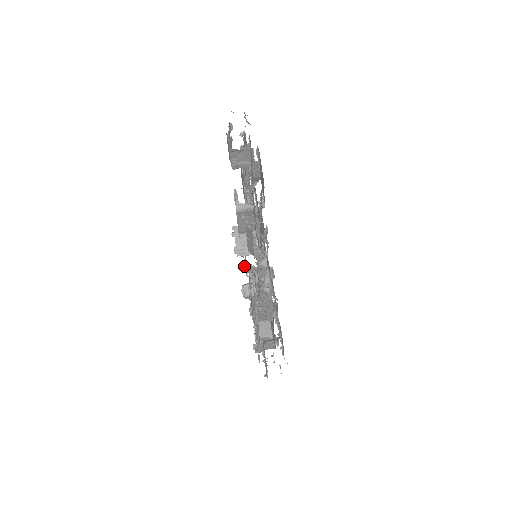
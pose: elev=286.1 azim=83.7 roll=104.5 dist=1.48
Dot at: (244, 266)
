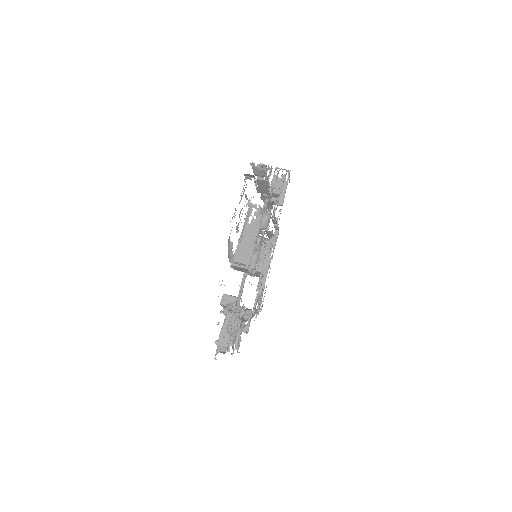
Dot at: (256, 179)
